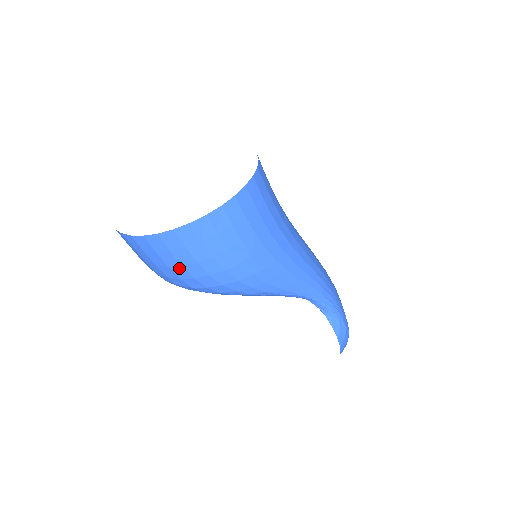
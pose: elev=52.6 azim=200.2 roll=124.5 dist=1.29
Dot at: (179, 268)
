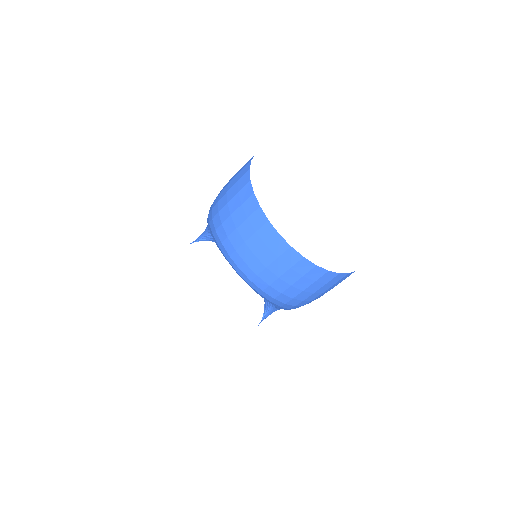
Dot at: (297, 290)
